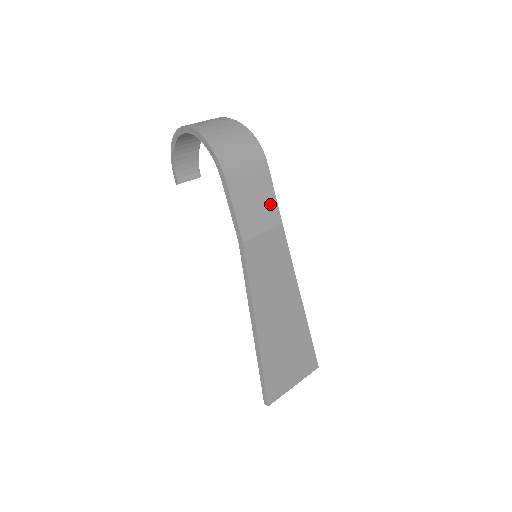
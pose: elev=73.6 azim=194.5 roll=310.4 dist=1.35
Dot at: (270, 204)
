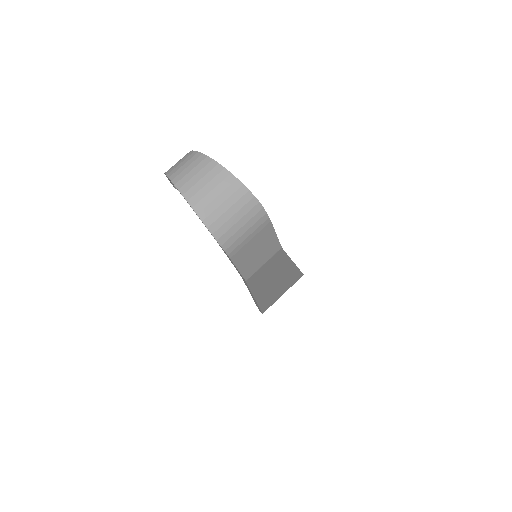
Dot at: (271, 244)
